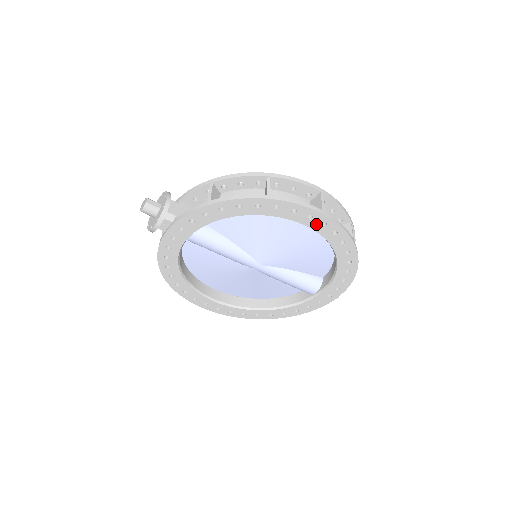
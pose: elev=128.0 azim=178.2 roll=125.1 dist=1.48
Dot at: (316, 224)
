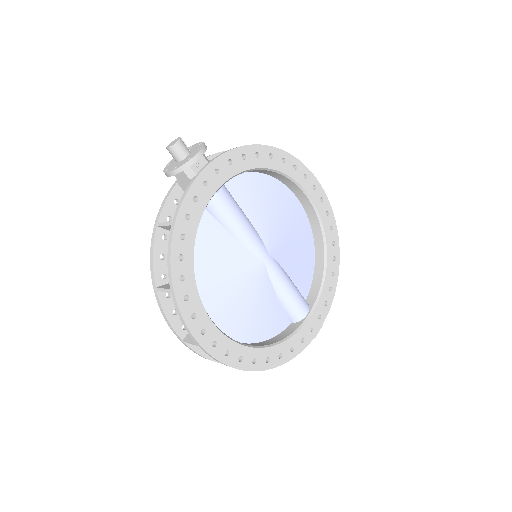
Dot at: (317, 198)
